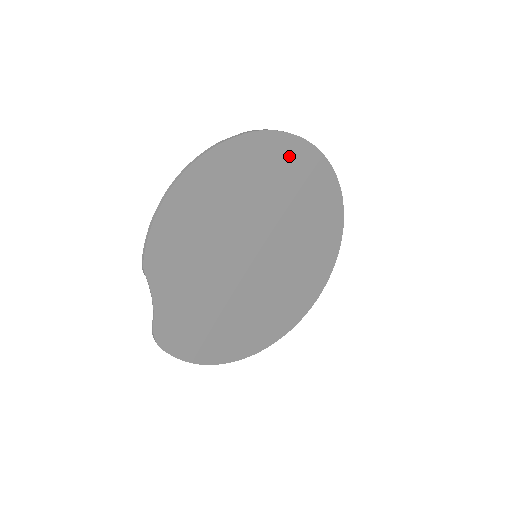
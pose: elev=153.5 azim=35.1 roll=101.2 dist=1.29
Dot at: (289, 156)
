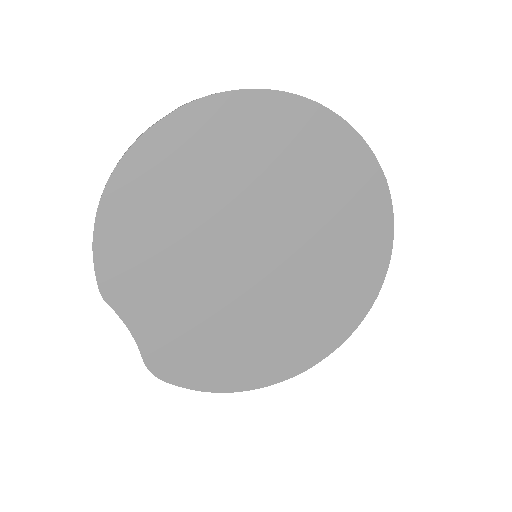
Dot at: (257, 119)
